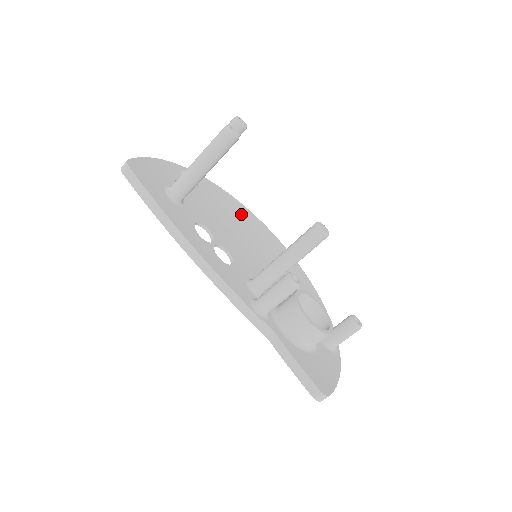
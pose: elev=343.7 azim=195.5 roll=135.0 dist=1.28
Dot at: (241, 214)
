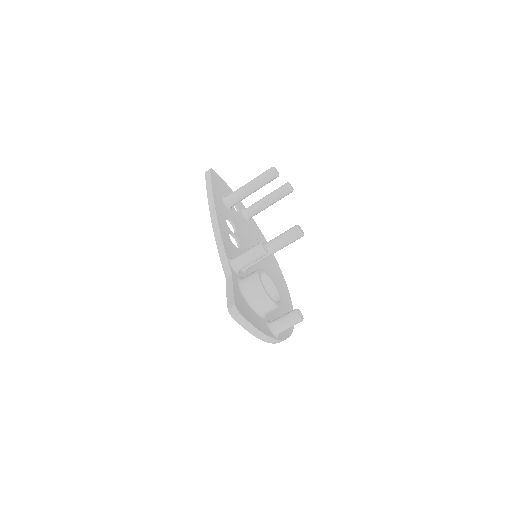
Dot at: (269, 257)
